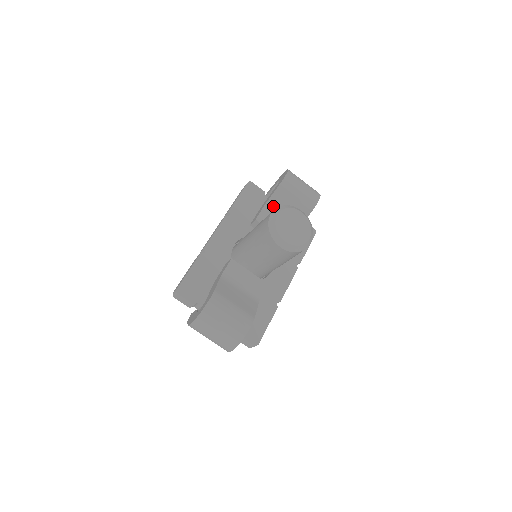
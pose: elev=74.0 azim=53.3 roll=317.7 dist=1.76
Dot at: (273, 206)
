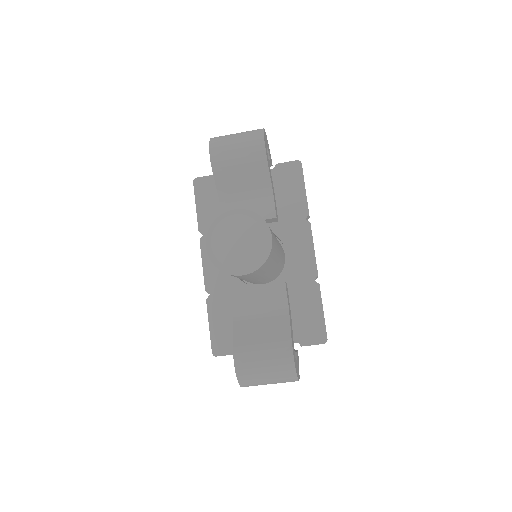
Dot at: (227, 194)
